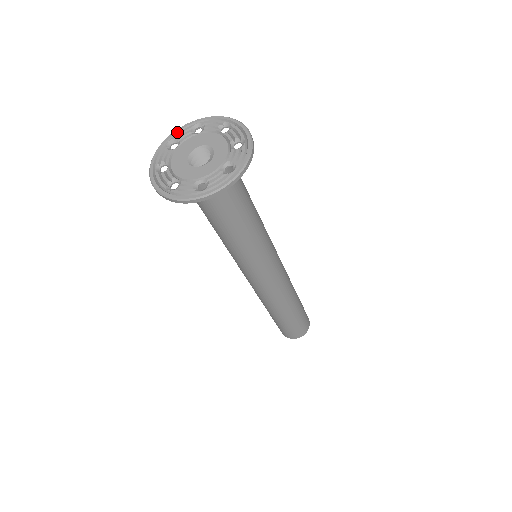
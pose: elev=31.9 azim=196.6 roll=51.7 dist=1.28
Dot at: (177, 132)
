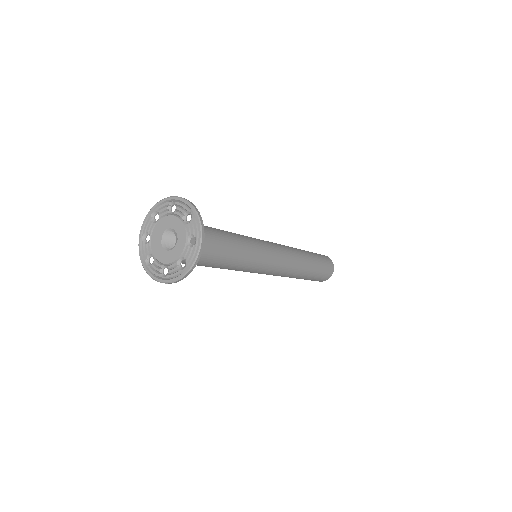
Dot at: (143, 226)
